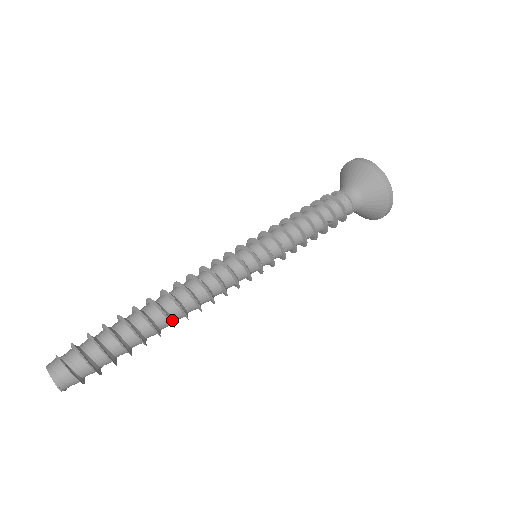
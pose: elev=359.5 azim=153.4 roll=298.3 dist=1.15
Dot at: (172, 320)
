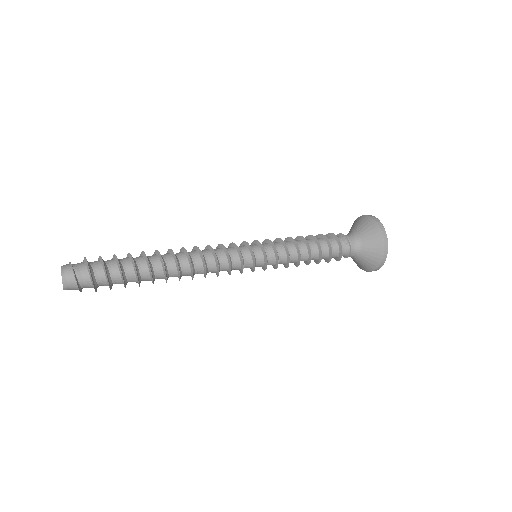
Dot at: occluded
